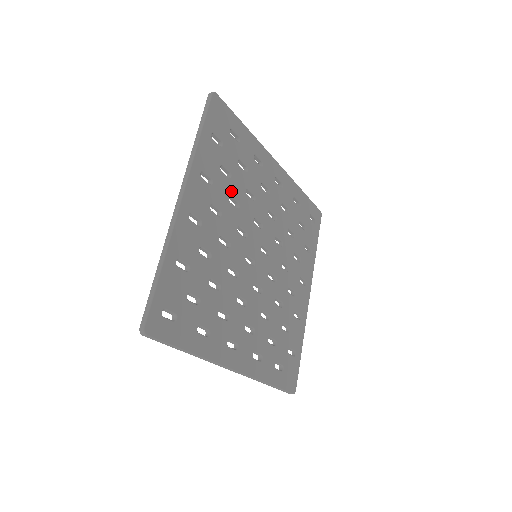
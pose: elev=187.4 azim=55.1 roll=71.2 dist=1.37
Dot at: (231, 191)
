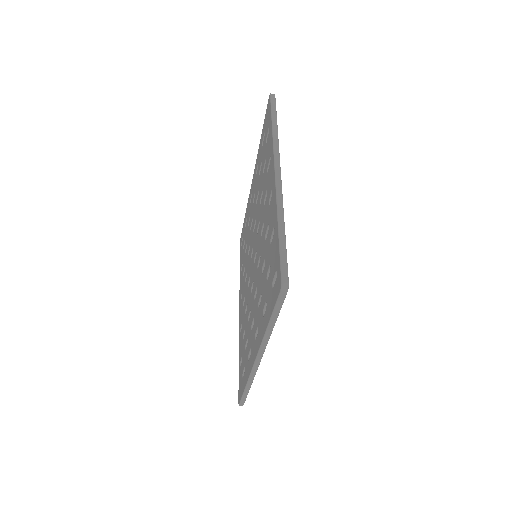
Dot at: occluded
